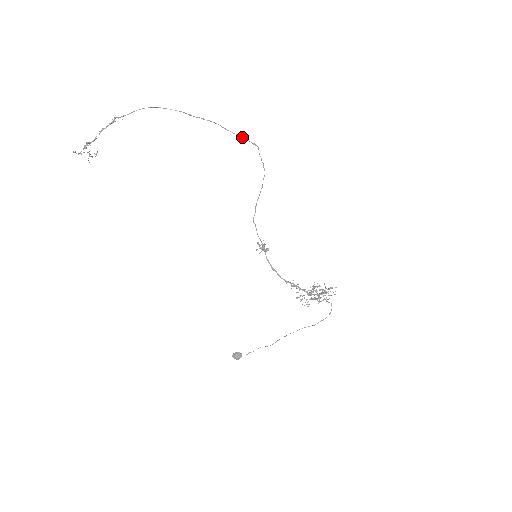
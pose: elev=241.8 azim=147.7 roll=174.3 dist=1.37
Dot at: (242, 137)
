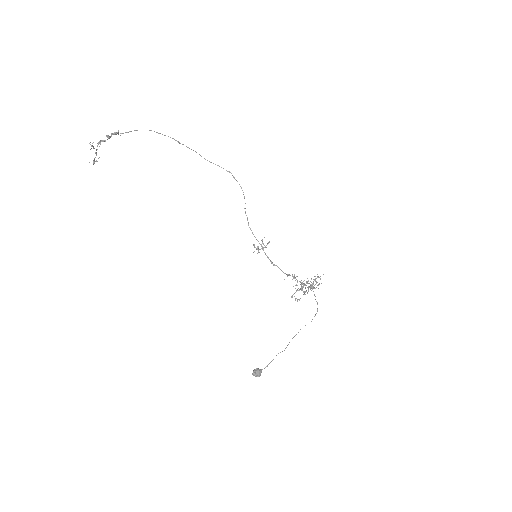
Dot at: (218, 165)
